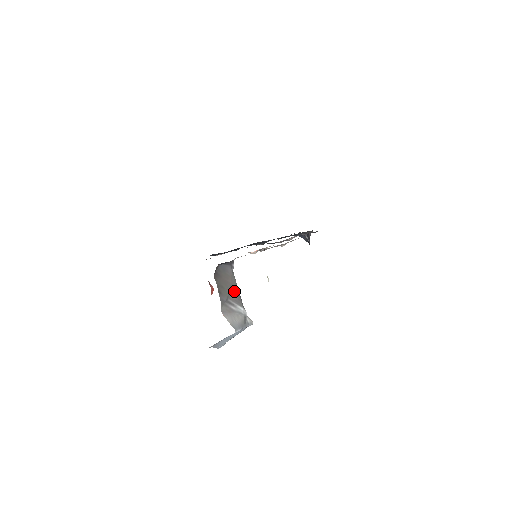
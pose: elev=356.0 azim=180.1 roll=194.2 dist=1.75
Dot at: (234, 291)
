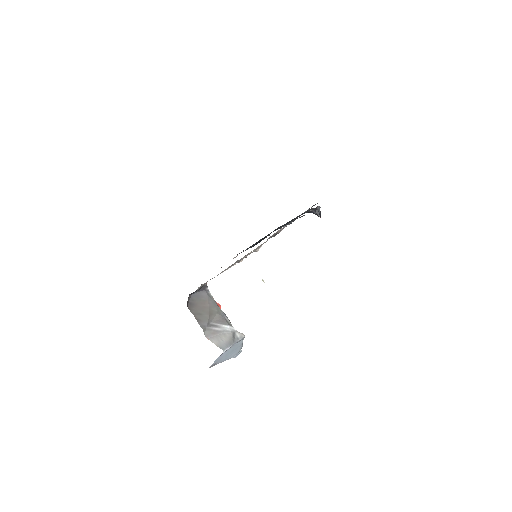
Dot at: (215, 313)
